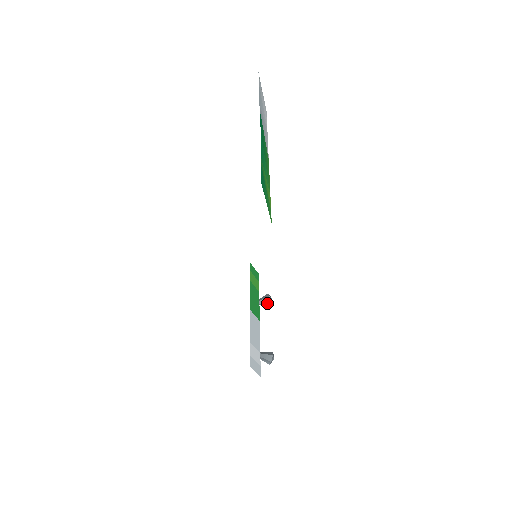
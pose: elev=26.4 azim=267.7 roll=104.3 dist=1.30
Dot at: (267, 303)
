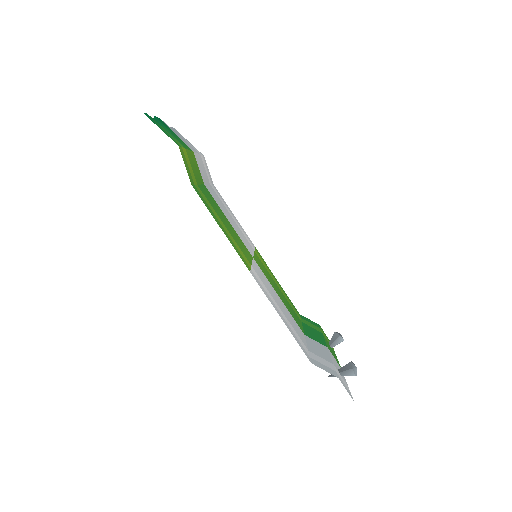
Dot at: (337, 340)
